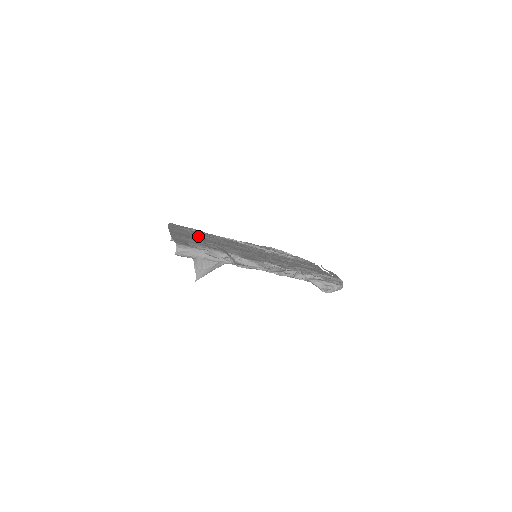
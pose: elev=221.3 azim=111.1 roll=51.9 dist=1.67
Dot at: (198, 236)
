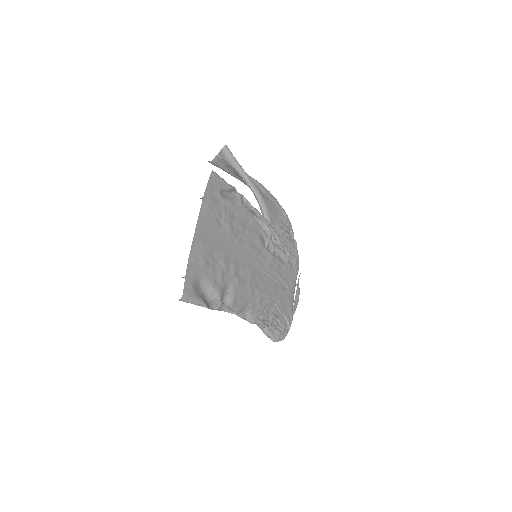
Dot at: (220, 230)
